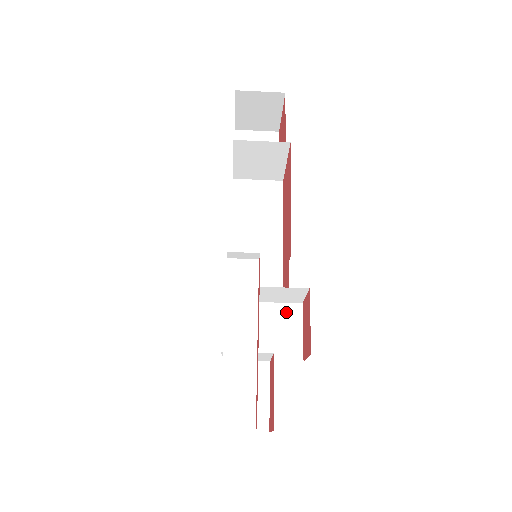
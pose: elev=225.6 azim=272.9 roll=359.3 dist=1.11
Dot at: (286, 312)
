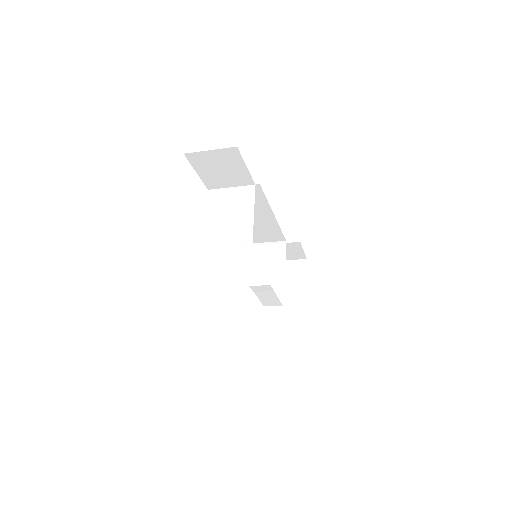
Dot at: (289, 246)
